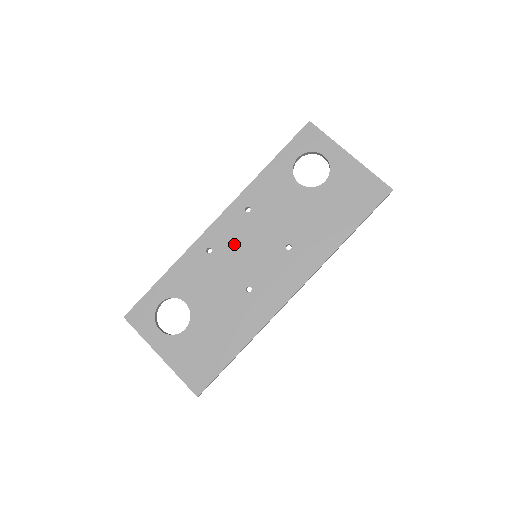
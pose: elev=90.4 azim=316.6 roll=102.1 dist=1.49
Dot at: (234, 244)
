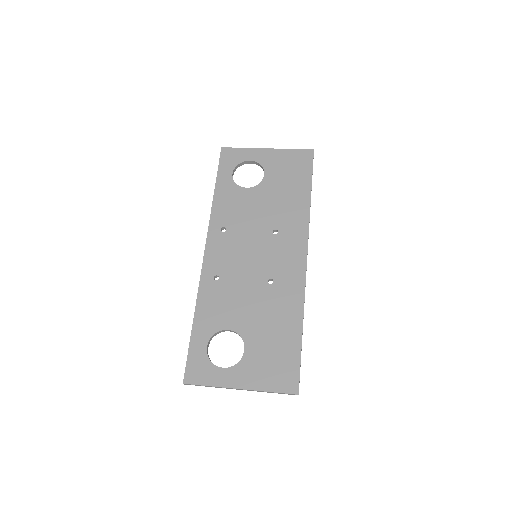
Dot at: (232, 259)
